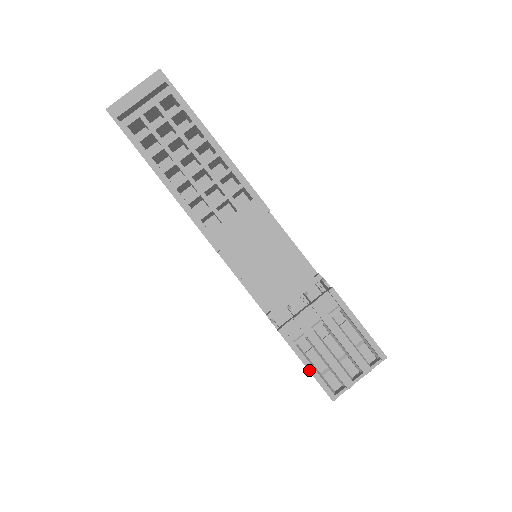
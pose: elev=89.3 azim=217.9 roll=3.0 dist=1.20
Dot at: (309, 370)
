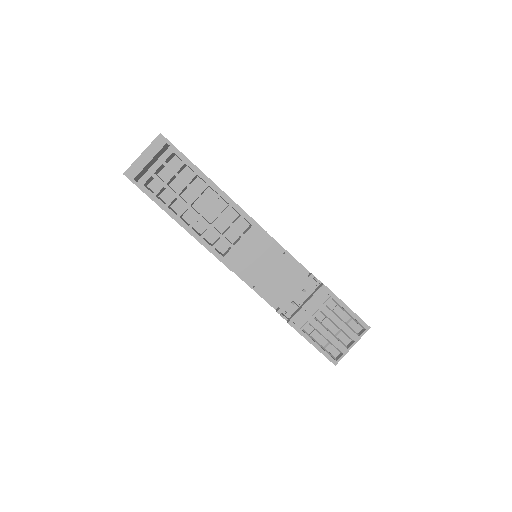
Dot at: (315, 347)
